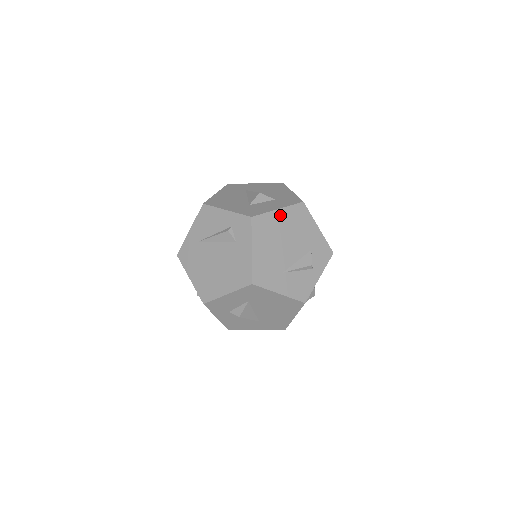
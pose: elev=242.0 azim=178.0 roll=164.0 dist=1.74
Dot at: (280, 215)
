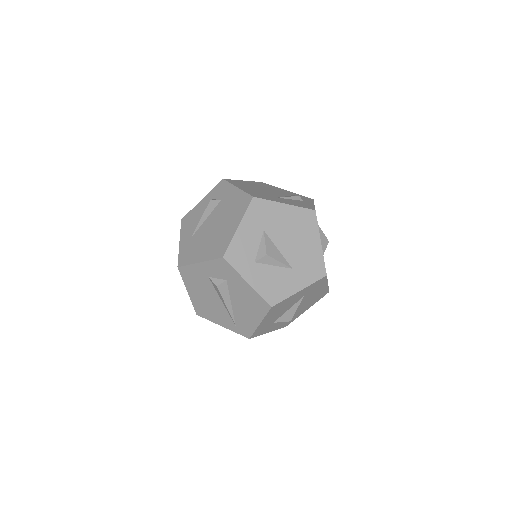
Dot at: (247, 182)
